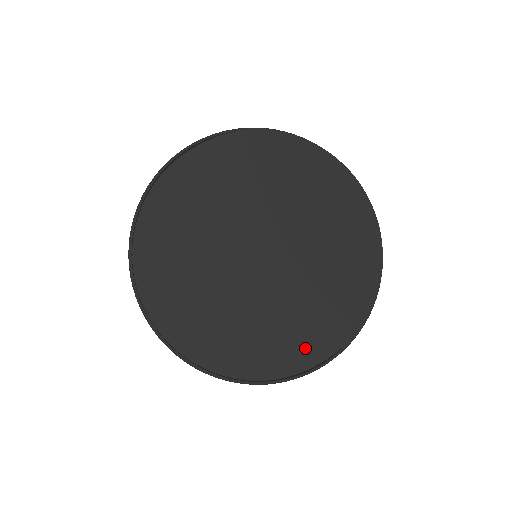
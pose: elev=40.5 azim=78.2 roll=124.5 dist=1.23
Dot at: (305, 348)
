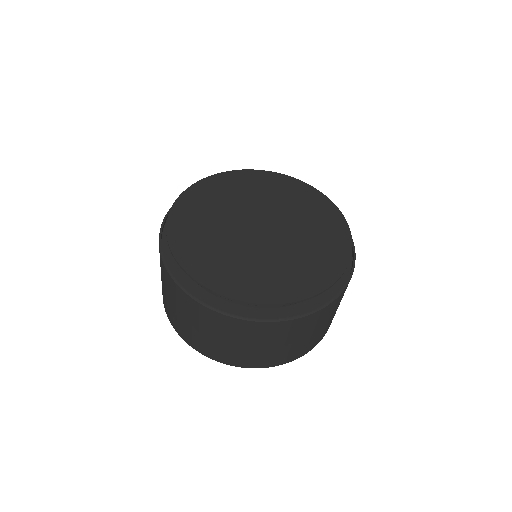
Dot at: (296, 287)
